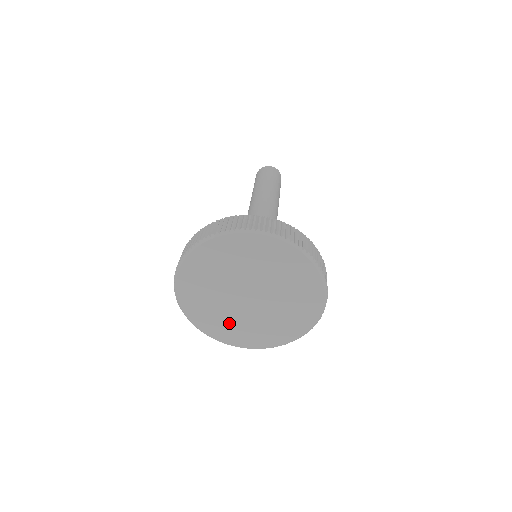
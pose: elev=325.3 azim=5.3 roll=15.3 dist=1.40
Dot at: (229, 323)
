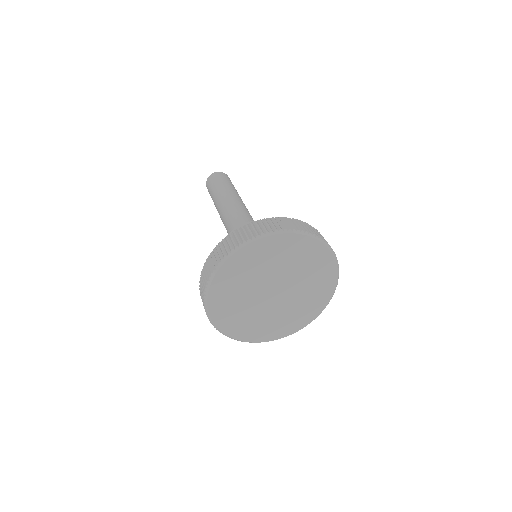
Dot at: (241, 314)
